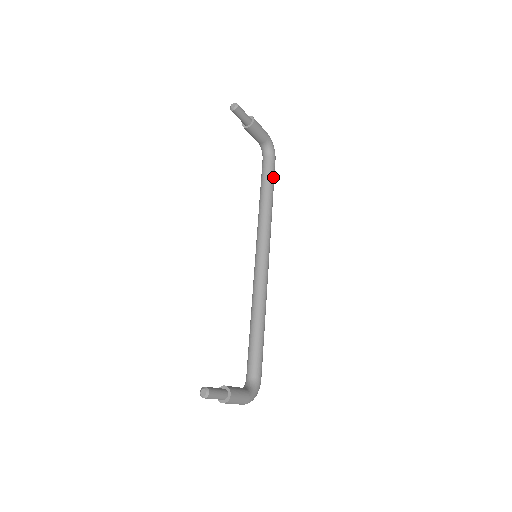
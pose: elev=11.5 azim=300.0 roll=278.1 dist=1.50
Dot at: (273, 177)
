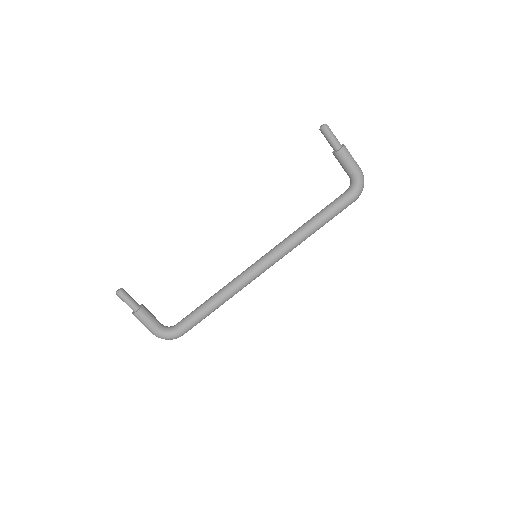
Dot at: (334, 211)
